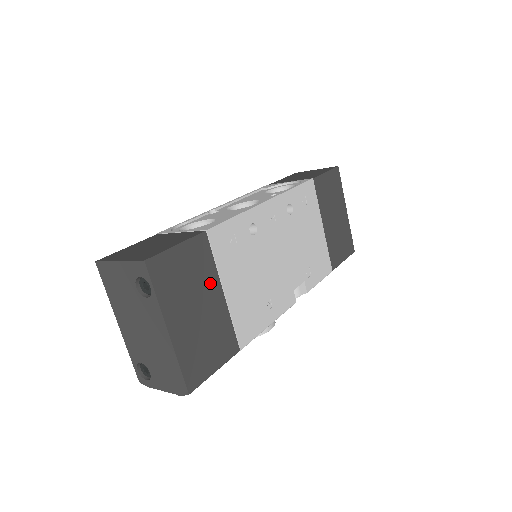
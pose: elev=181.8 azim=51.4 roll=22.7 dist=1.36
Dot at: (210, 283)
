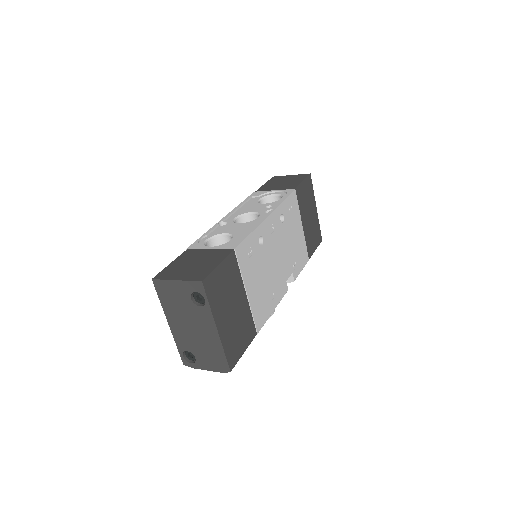
Dot at: (238, 288)
